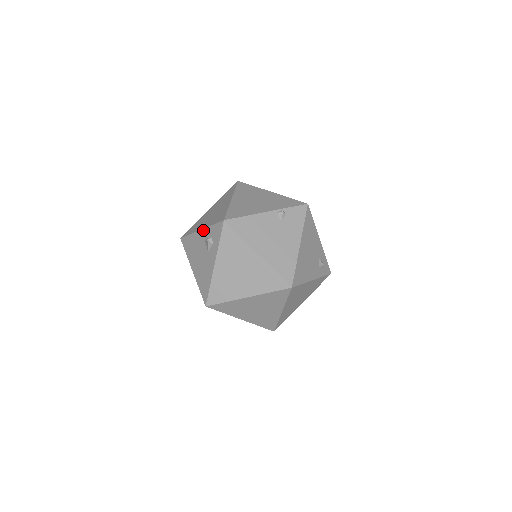
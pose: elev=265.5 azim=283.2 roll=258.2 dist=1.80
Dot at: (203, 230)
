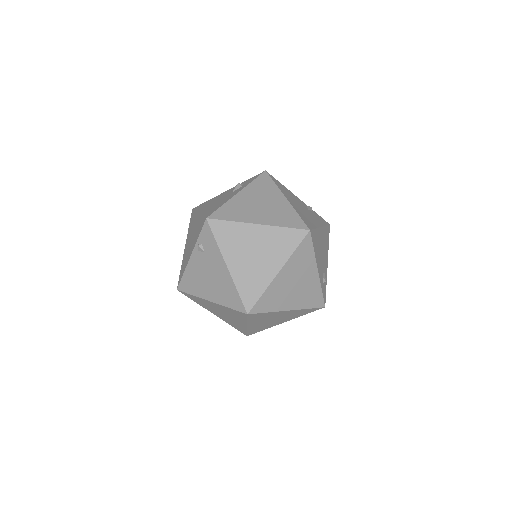
Dot at: (232, 188)
